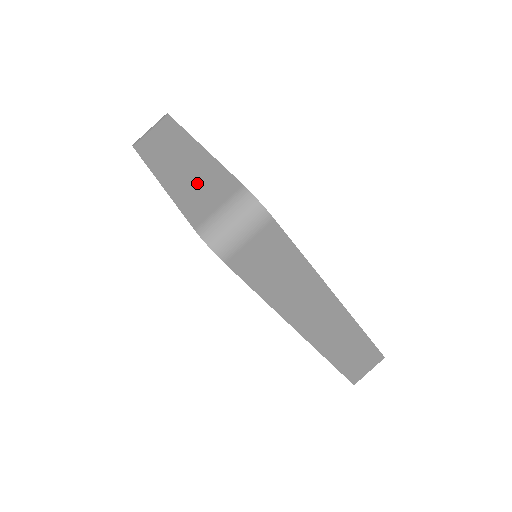
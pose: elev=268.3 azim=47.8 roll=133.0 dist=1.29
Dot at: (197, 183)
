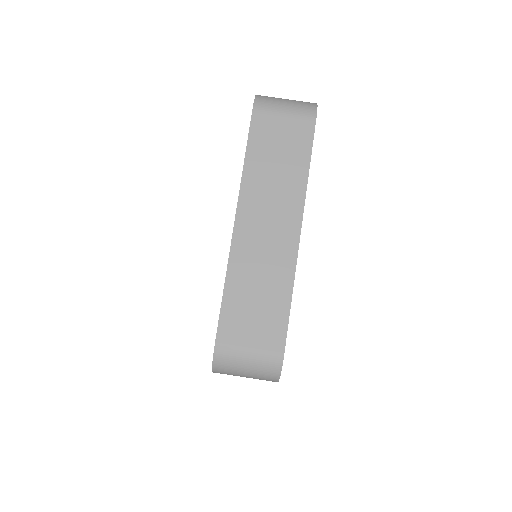
Dot at: (259, 286)
